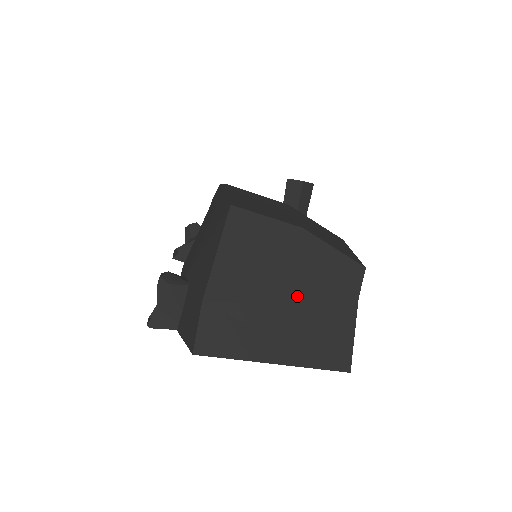
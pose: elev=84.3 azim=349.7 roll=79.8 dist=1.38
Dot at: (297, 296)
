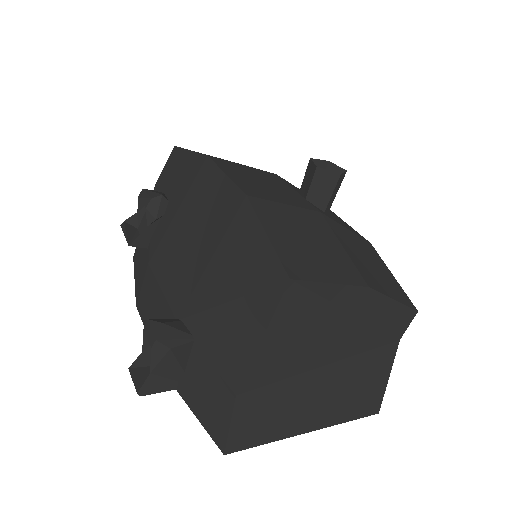
Dot at: (342, 356)
